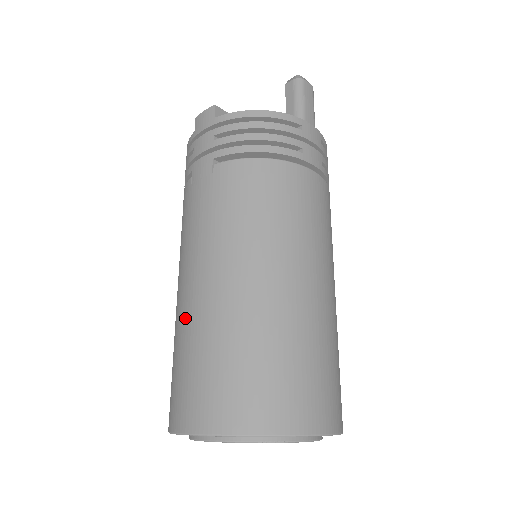
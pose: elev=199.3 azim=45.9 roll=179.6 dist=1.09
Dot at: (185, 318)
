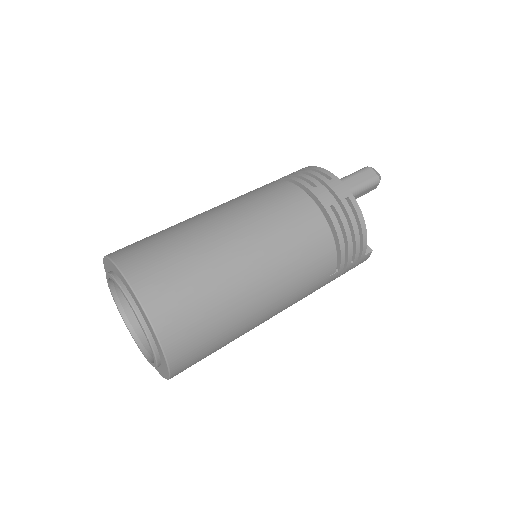
Dot at: occluded
